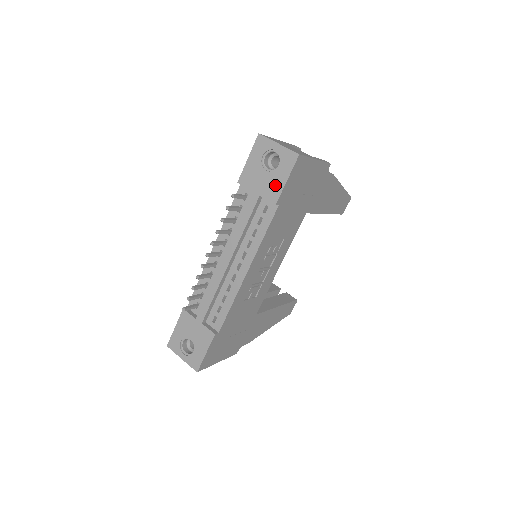
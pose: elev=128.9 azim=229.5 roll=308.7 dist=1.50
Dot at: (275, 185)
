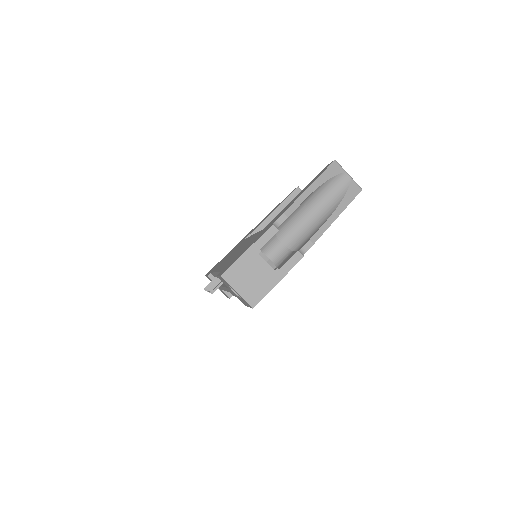
Dot at: (242, 301)
